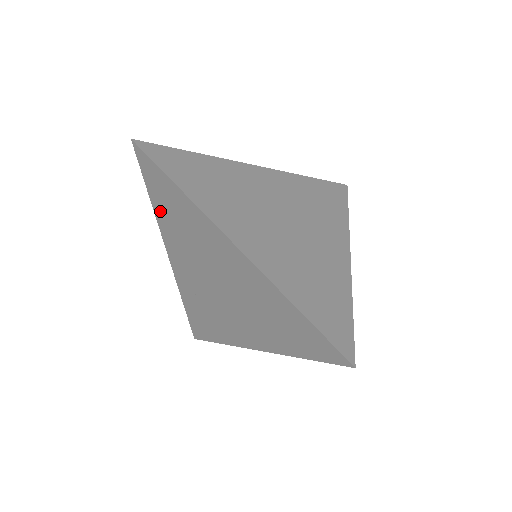
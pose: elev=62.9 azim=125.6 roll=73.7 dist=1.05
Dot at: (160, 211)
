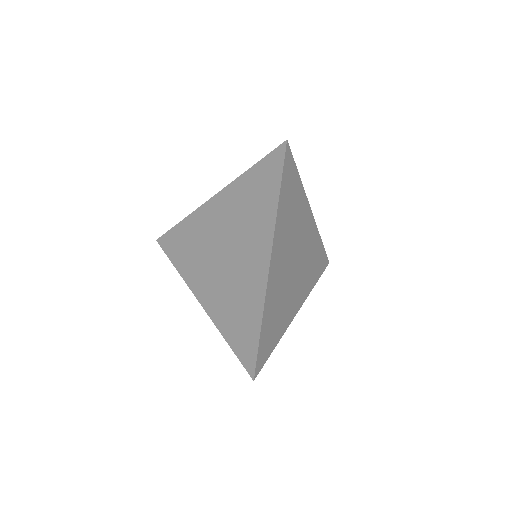
Dot at: (246, 182)
